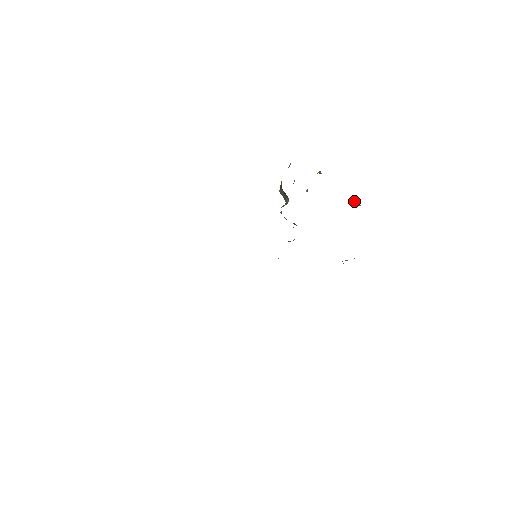
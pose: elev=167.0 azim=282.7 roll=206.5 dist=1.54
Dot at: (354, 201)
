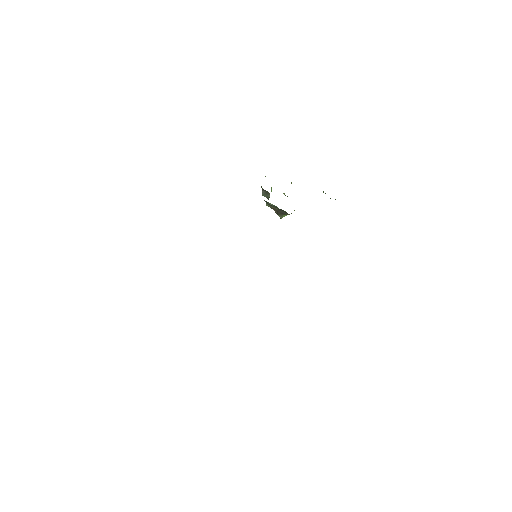
Dot at: (323, 191)
